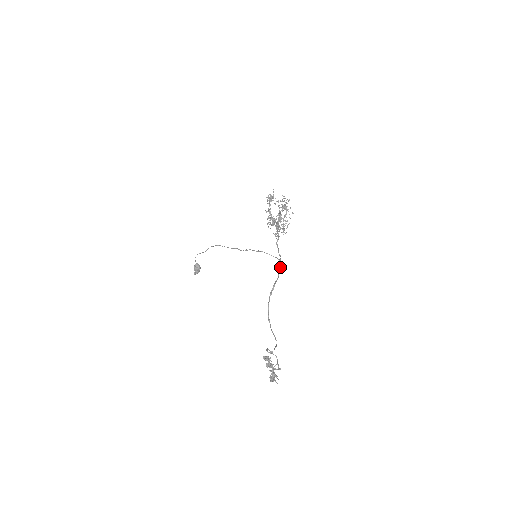
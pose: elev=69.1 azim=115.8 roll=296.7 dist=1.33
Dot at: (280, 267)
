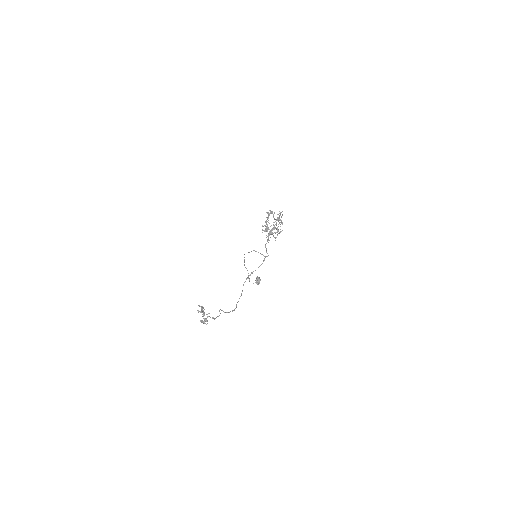
Dot at: (263, 261)
